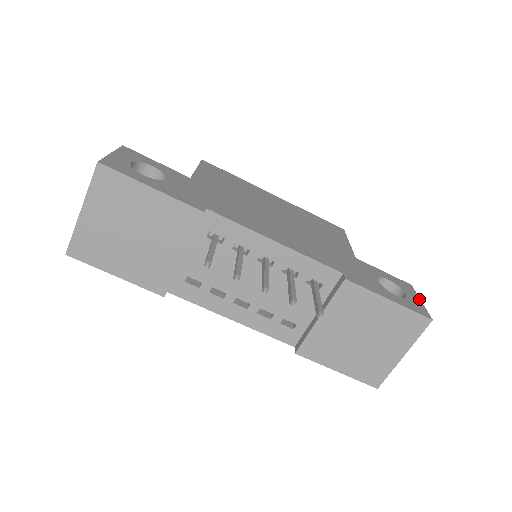
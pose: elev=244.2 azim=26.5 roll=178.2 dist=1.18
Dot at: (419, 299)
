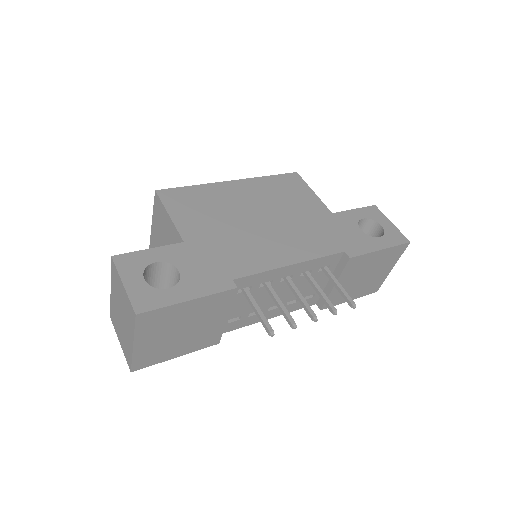
Dot at: (390, 222)
